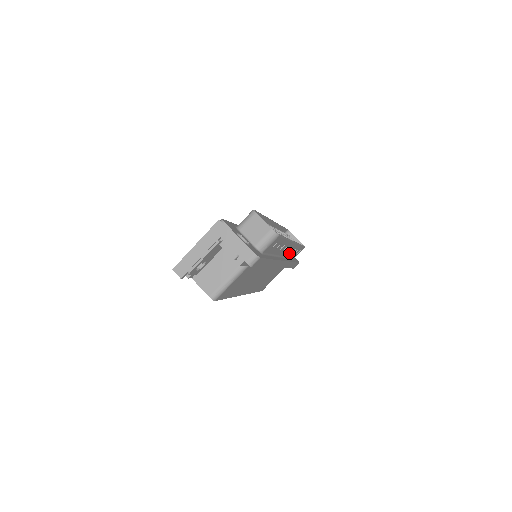
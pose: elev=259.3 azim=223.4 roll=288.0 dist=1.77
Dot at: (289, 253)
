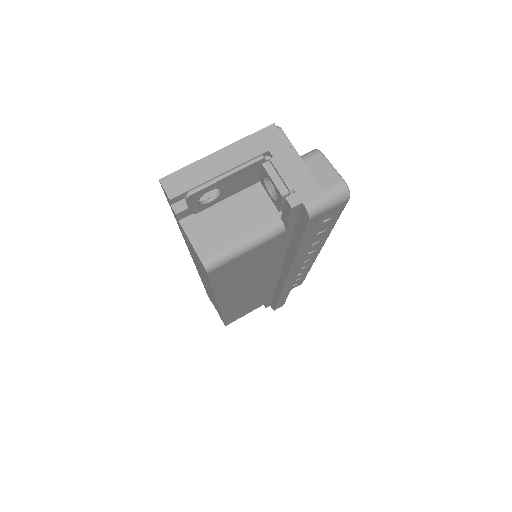
Dot at: occluded
